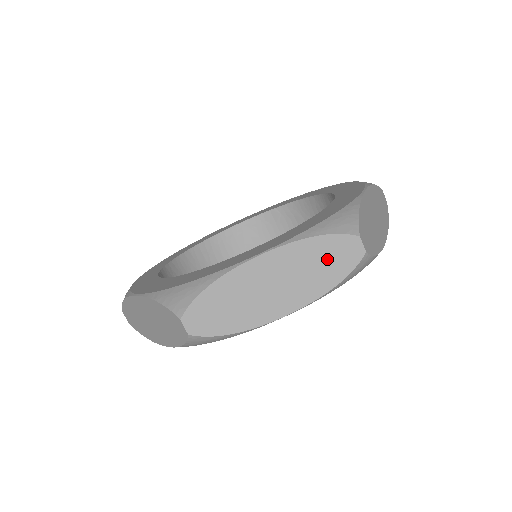
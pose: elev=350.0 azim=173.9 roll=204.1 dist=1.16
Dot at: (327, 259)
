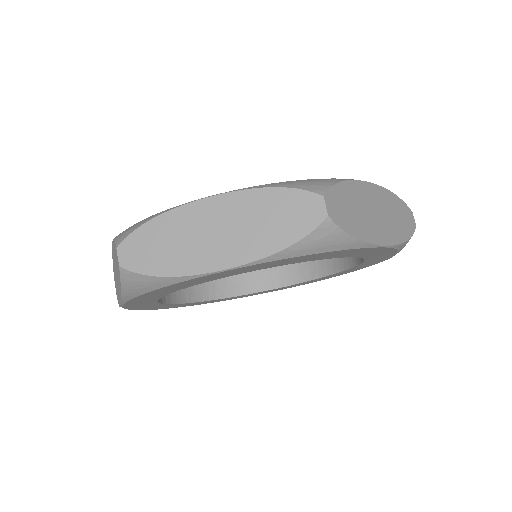
Dot at: (281, 215)
